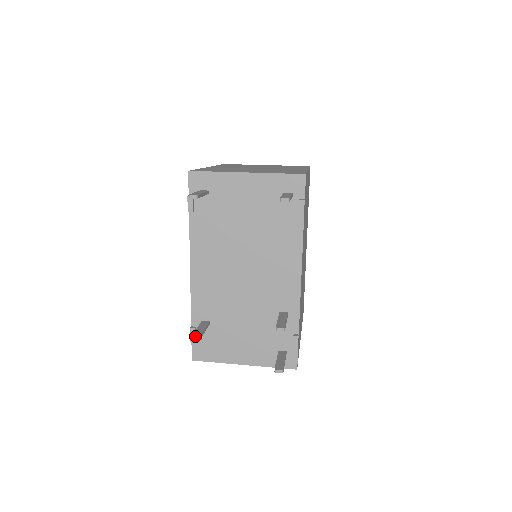
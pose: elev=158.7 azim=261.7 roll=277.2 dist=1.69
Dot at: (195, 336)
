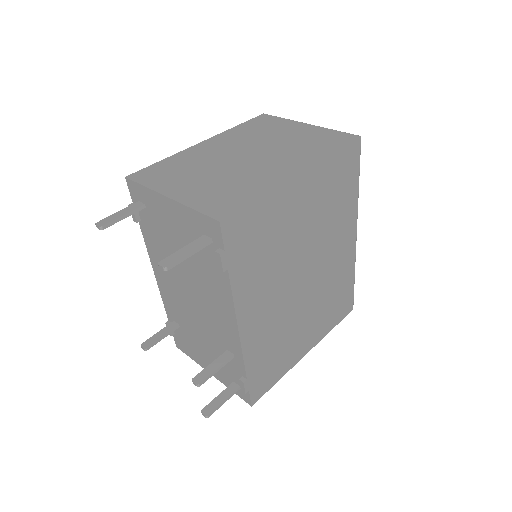
Dot at: (143, 346)
